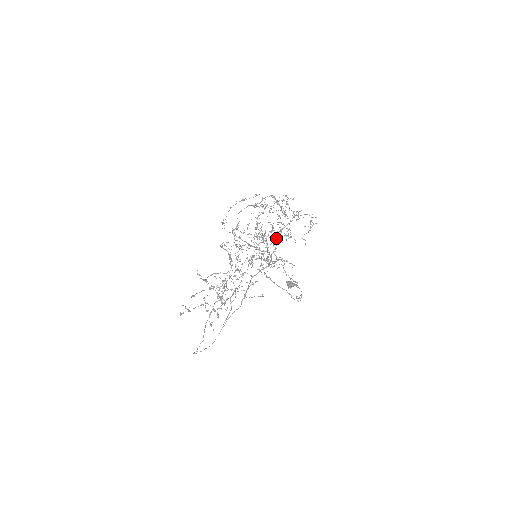
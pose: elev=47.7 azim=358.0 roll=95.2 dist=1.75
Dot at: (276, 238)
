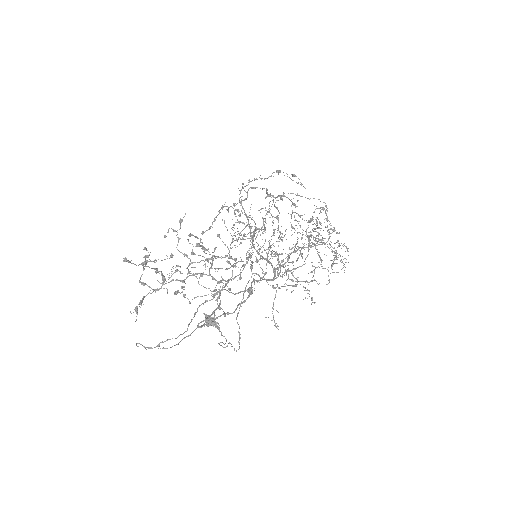
Dot at: (291, 252)
